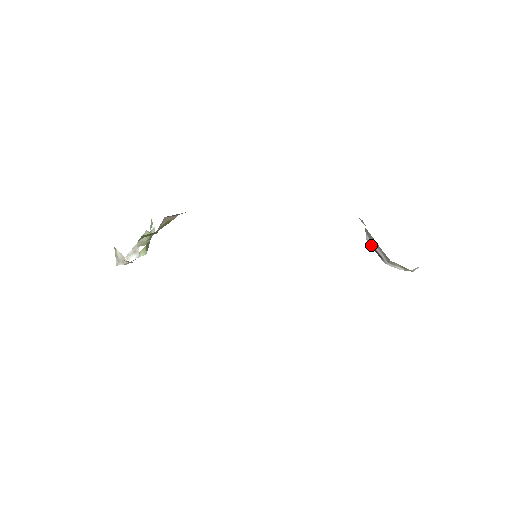
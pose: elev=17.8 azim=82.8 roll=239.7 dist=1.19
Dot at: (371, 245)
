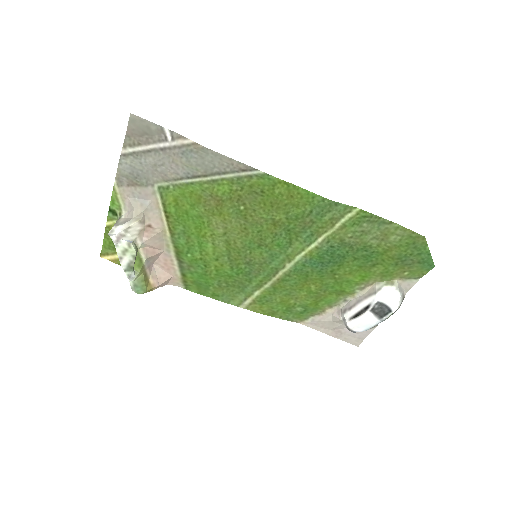
Dot at: (353, 317)
